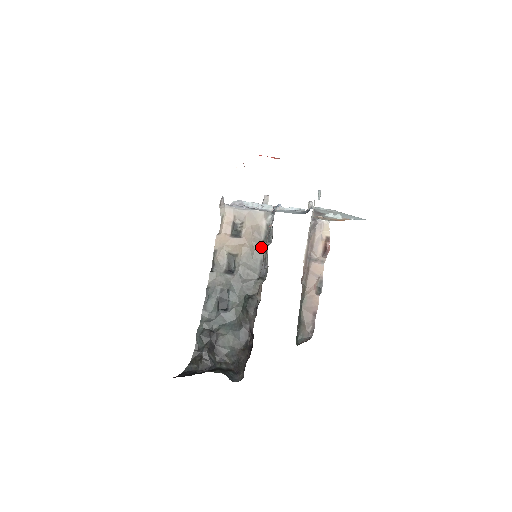
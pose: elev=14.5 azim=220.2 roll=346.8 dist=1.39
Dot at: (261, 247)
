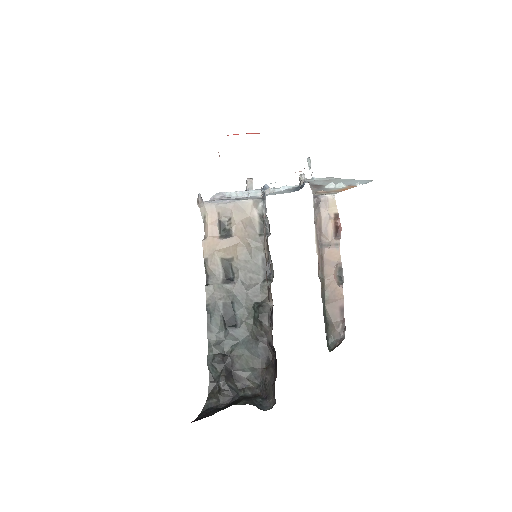
Dot at: (259, 243)
